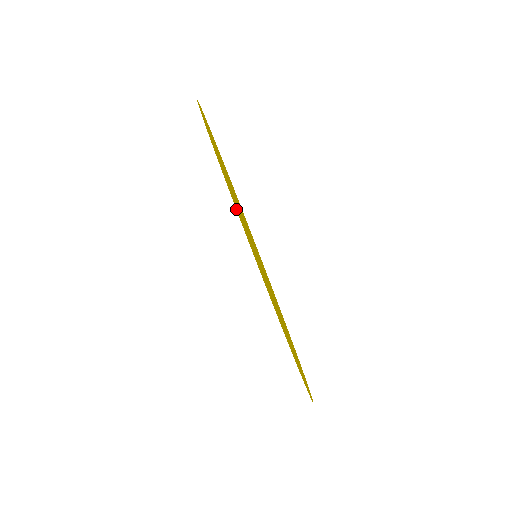
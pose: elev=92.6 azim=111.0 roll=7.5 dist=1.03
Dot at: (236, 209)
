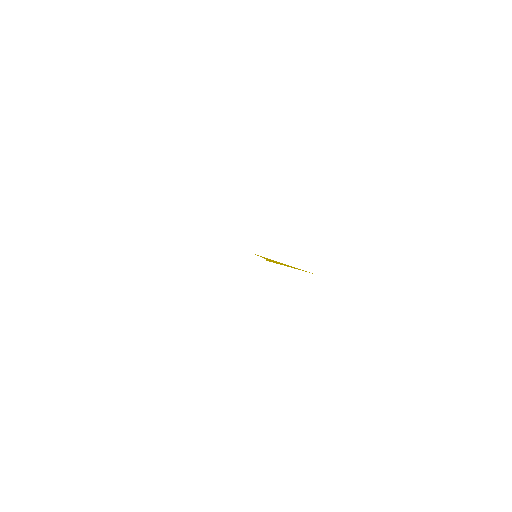
Dot at: occluded
